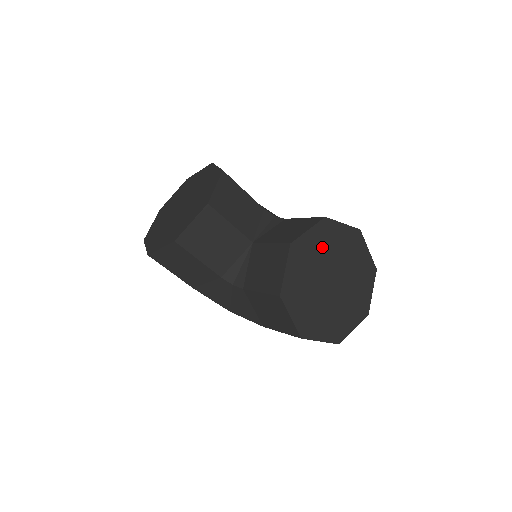
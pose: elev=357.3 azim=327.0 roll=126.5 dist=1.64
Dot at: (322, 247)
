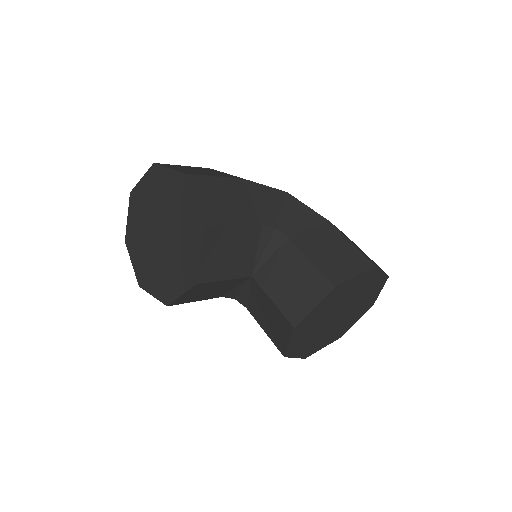
Dot at: (329, 306)
